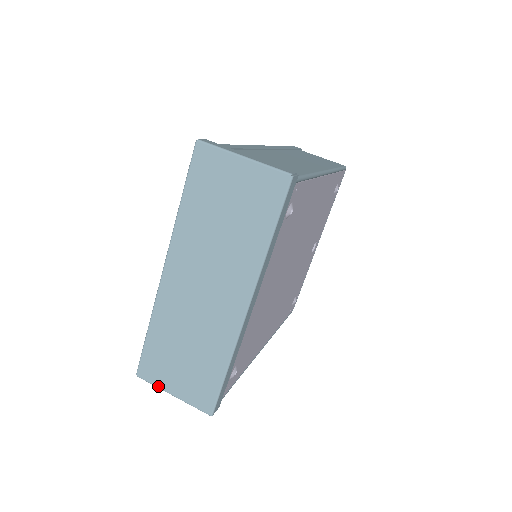
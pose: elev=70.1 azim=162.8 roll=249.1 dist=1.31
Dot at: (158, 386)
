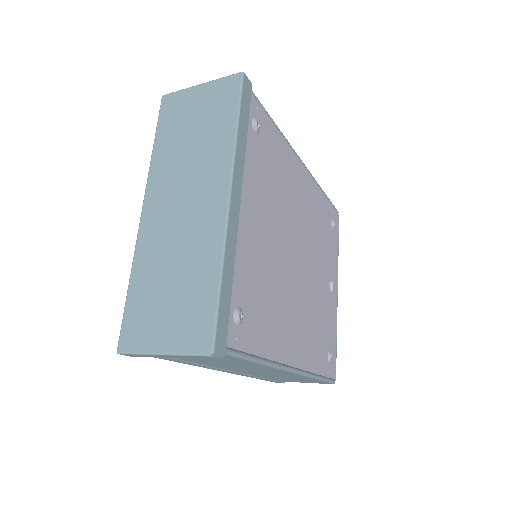
Dot at: (143, 351)
